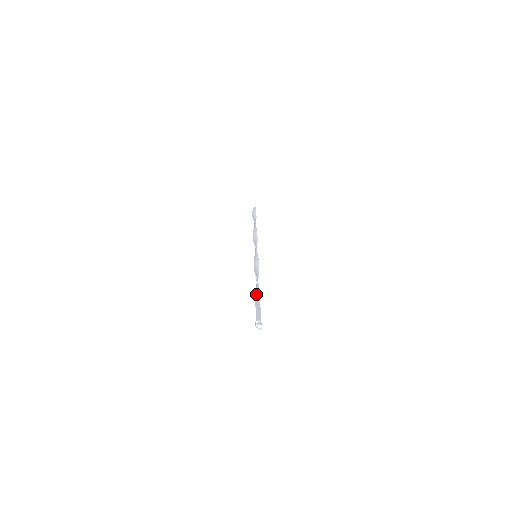
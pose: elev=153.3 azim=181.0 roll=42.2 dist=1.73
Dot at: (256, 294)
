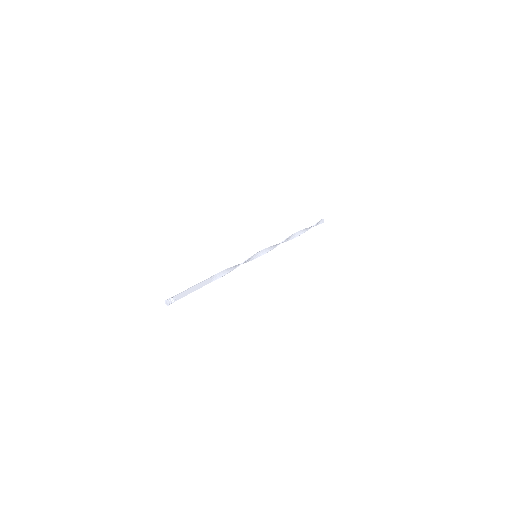
Dot at: (206, 282)
